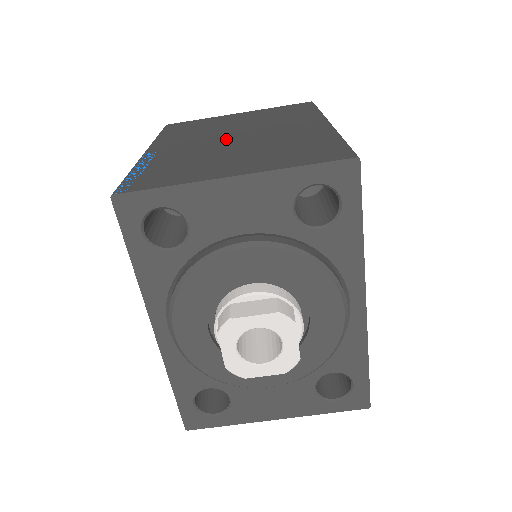
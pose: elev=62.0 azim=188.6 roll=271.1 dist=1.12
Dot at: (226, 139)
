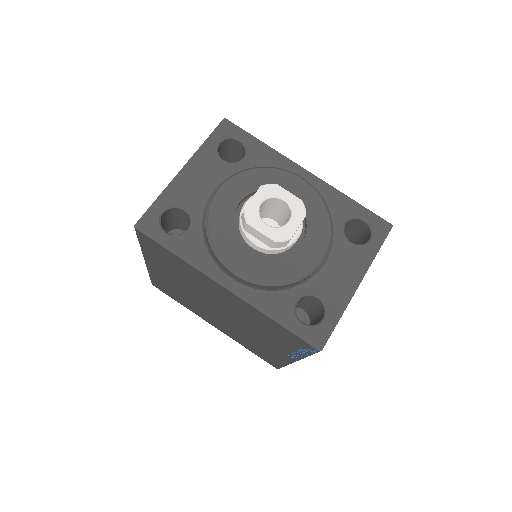
Dot at: occluded
